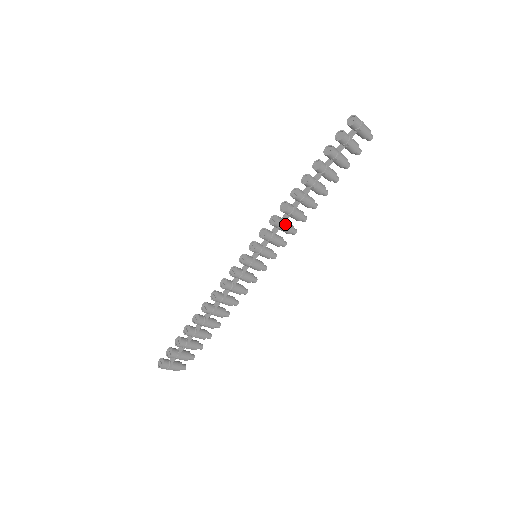
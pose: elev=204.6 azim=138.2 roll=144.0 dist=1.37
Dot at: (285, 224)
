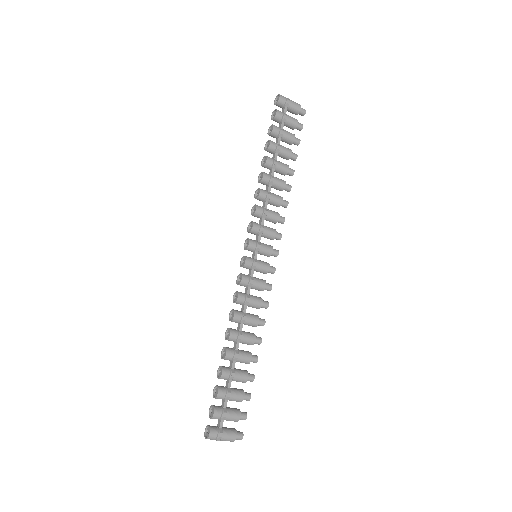
Dot at: (267, 210)
